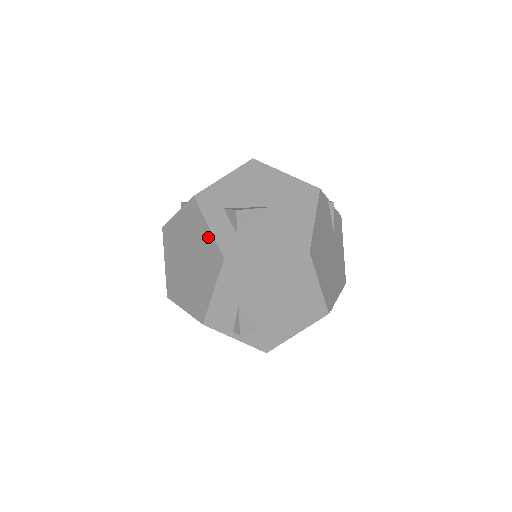
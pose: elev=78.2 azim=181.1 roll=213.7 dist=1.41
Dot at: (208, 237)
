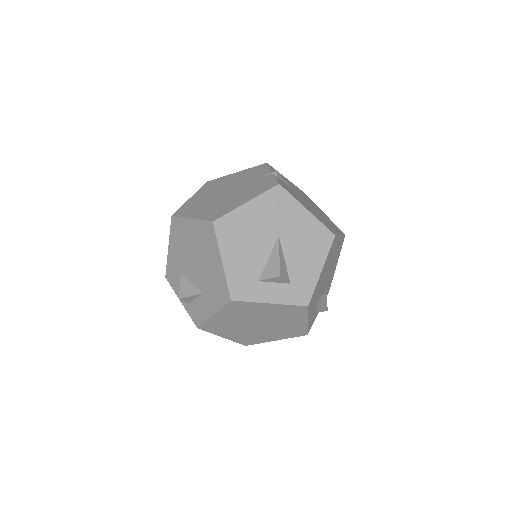
Dot at: (276, 307)
